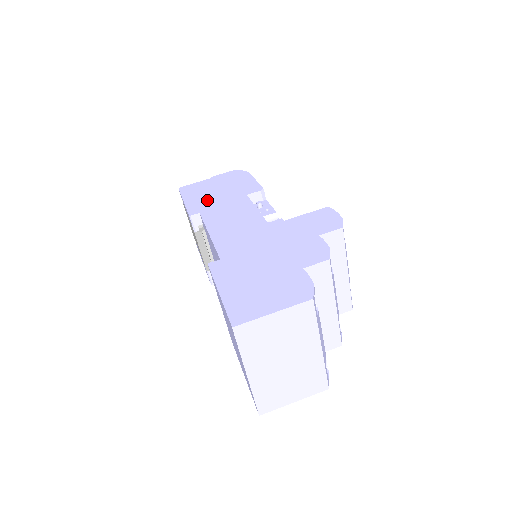
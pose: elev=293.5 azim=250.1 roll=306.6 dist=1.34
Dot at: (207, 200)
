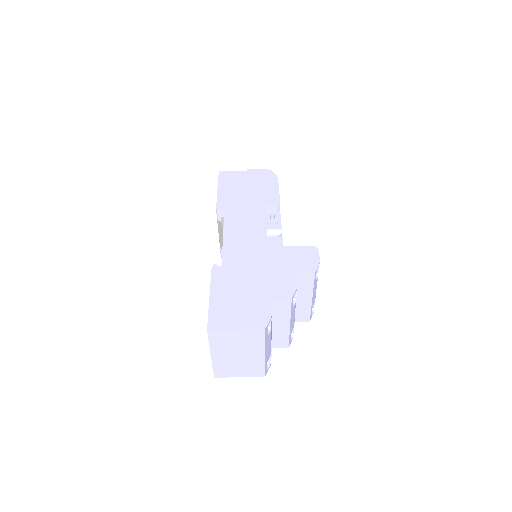
Dot at: (235, 197)
